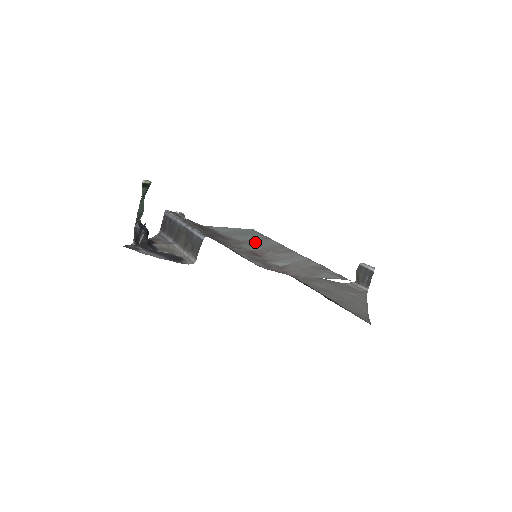
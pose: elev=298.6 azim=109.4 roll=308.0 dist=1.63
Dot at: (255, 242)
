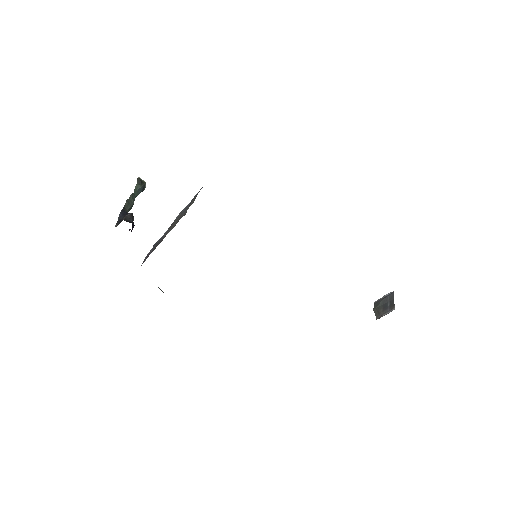
Dot at: occluded
